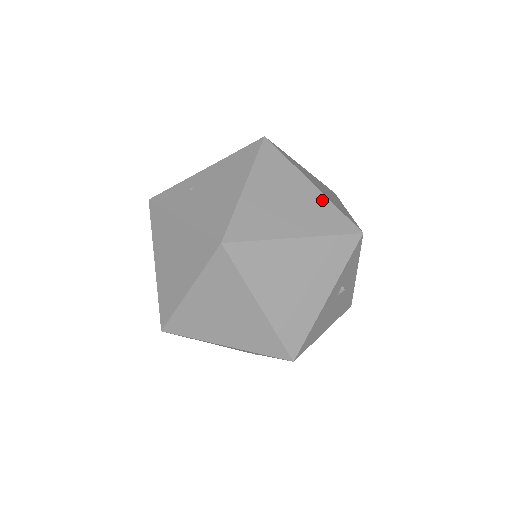
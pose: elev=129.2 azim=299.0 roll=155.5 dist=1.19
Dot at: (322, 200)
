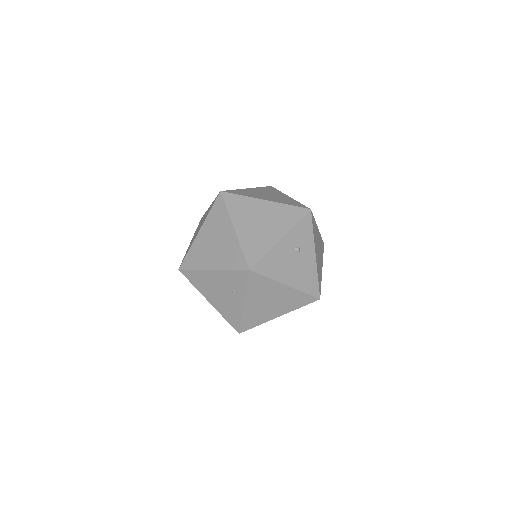
Dot at: (291, 200)
